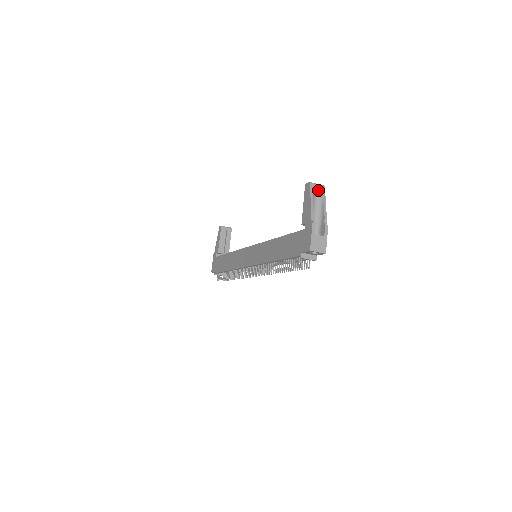
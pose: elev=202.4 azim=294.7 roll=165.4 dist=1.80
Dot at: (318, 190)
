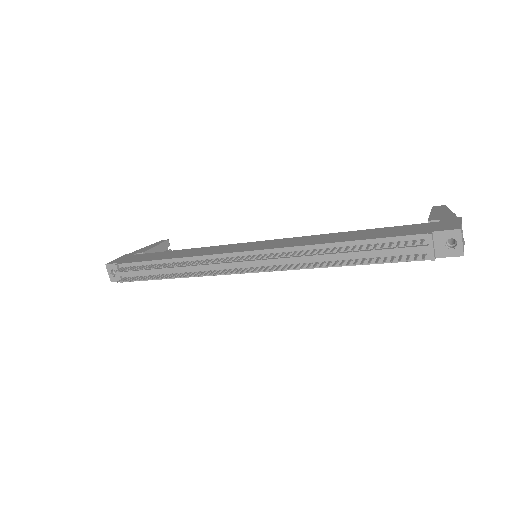
Dot at: occluded
